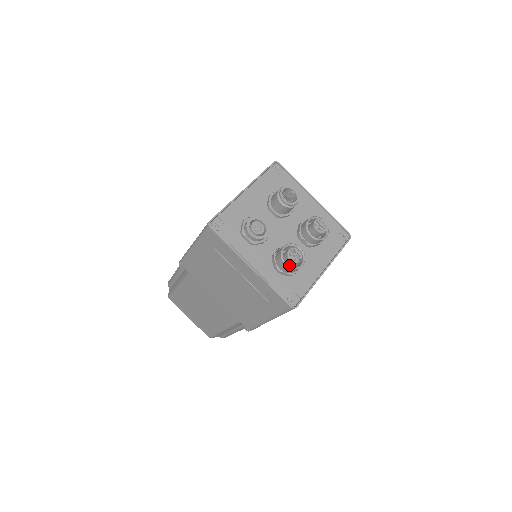
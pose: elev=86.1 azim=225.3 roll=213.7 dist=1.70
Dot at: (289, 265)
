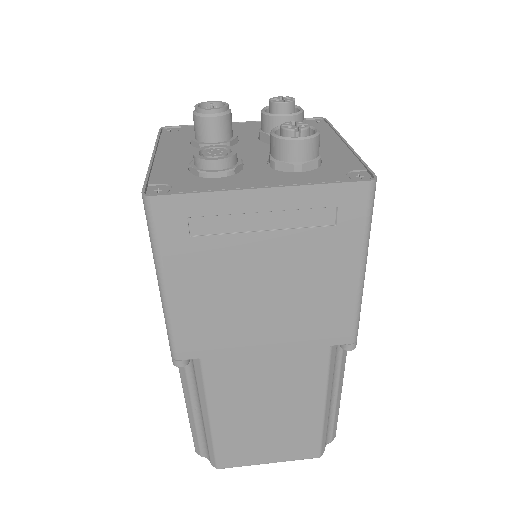
Dot at: (303, 138)
